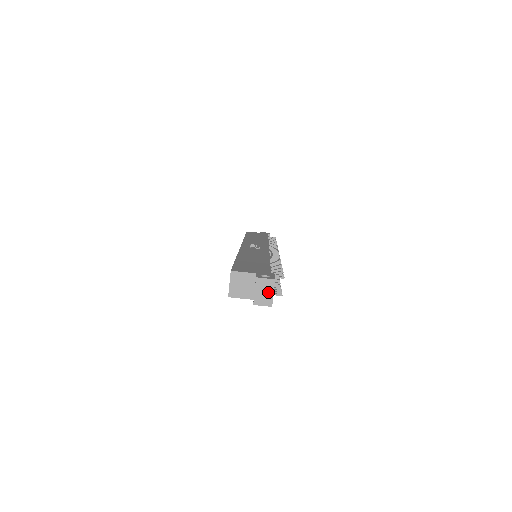
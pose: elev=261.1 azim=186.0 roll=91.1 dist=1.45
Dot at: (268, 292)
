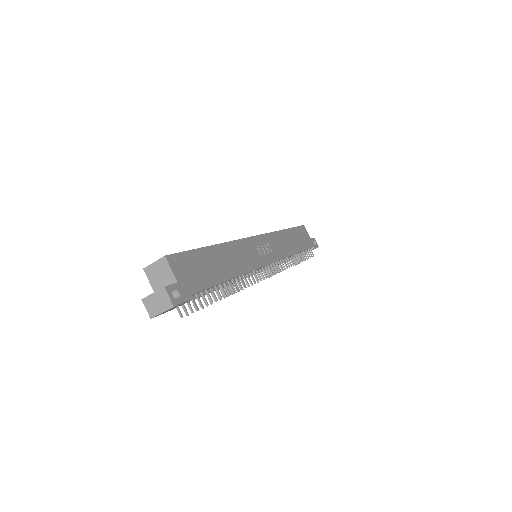
Dot at: (160, 307)
